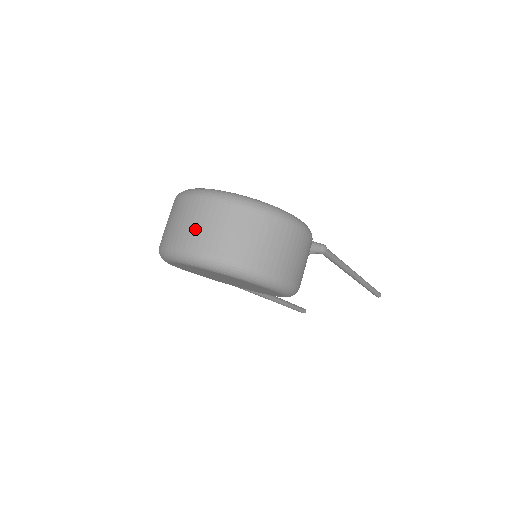
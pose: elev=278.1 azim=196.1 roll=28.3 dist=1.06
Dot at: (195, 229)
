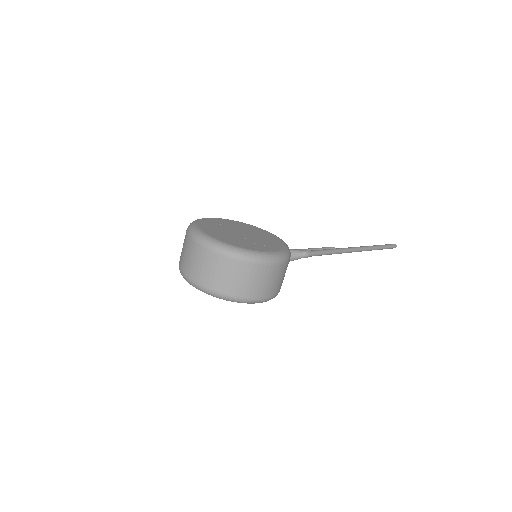
Dot at: (194, 266)
